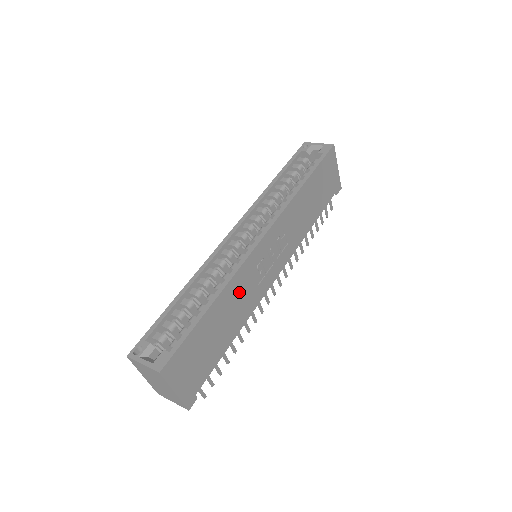
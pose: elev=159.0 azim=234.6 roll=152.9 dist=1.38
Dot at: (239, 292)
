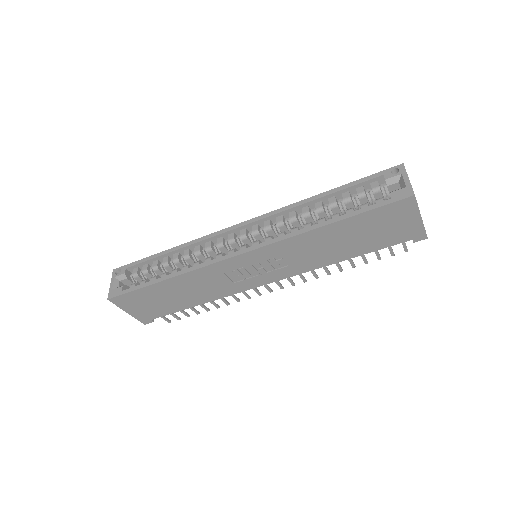
Dot at: (203, 281)
